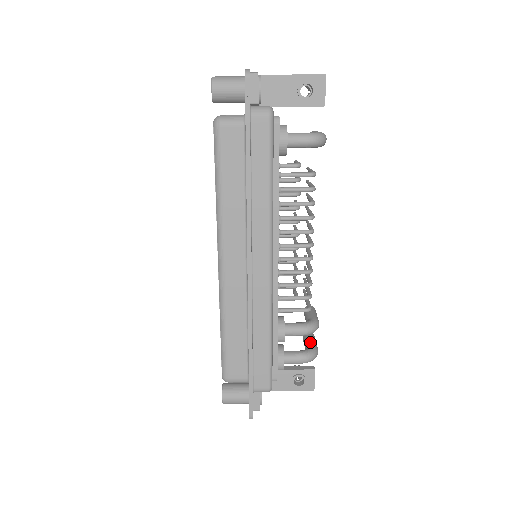
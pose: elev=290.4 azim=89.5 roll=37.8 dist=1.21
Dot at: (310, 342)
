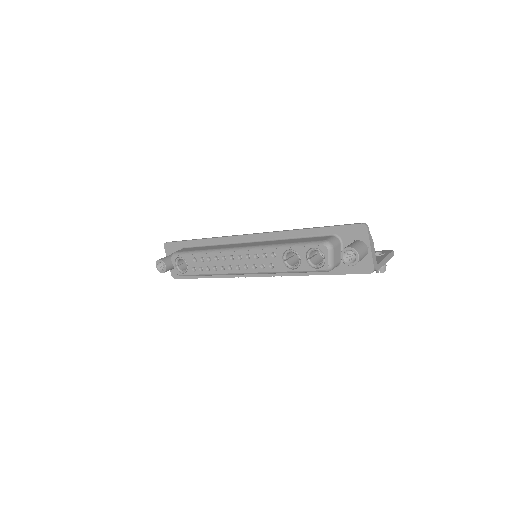
Dot at: occluded
